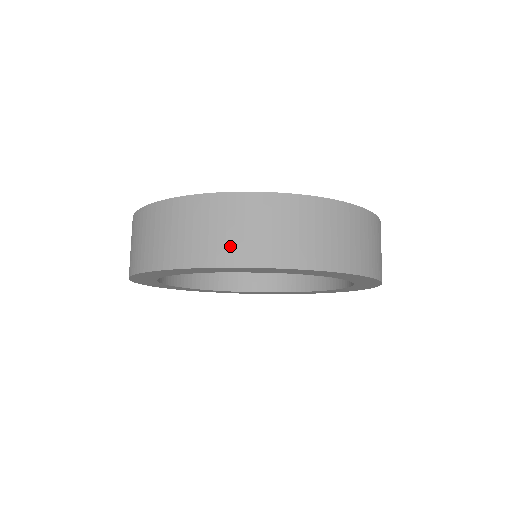
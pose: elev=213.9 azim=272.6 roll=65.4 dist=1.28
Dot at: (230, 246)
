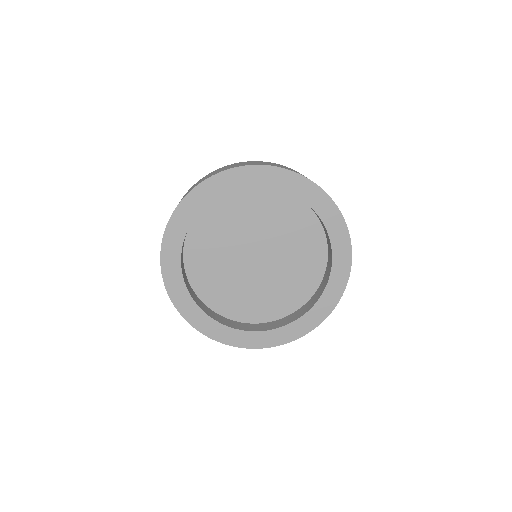
Dot at: occluded
